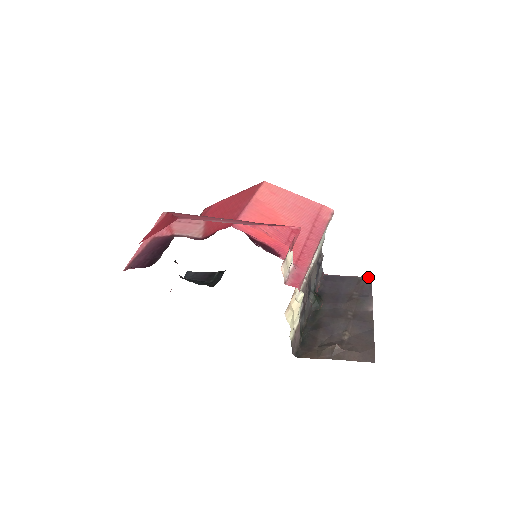
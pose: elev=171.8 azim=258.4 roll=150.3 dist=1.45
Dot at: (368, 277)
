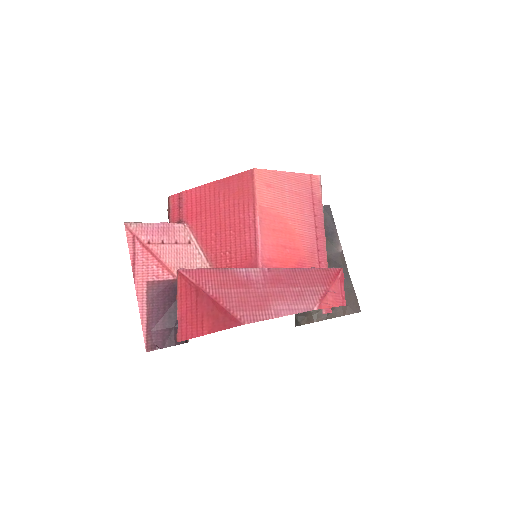
Dot at: (327, 207)
